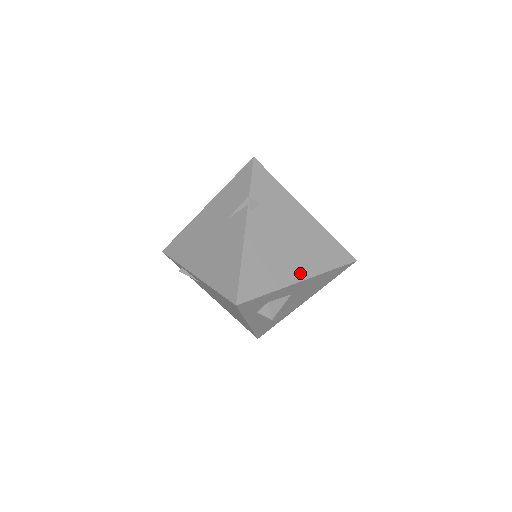
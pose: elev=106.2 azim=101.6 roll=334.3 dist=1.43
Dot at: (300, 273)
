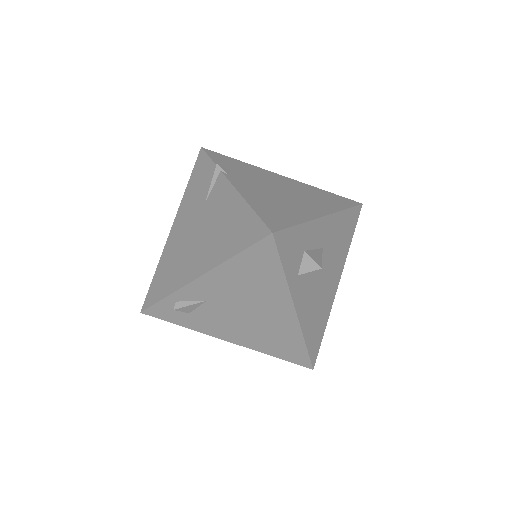
Dot at: (318, 211)
